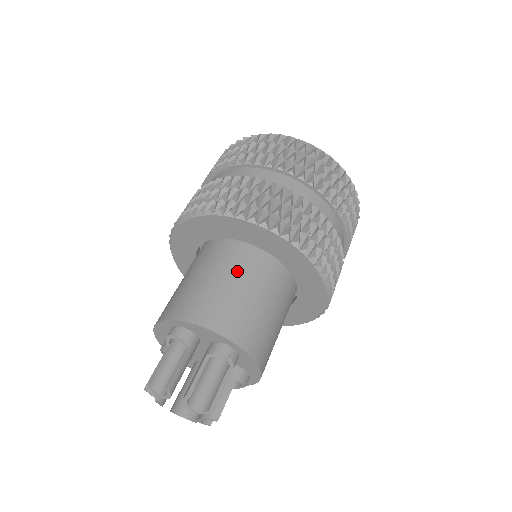
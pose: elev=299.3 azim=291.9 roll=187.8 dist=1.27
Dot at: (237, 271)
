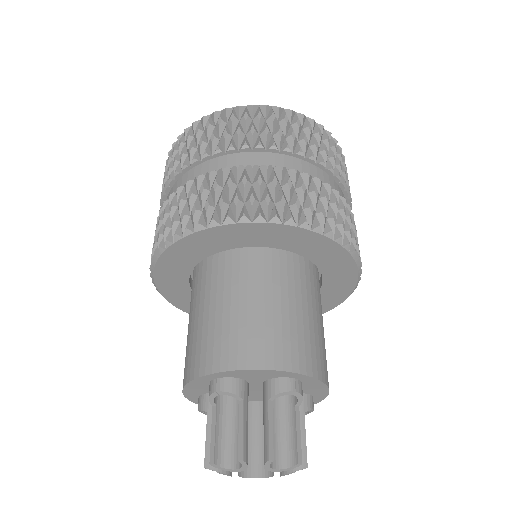
Dot at: (260, 285)
